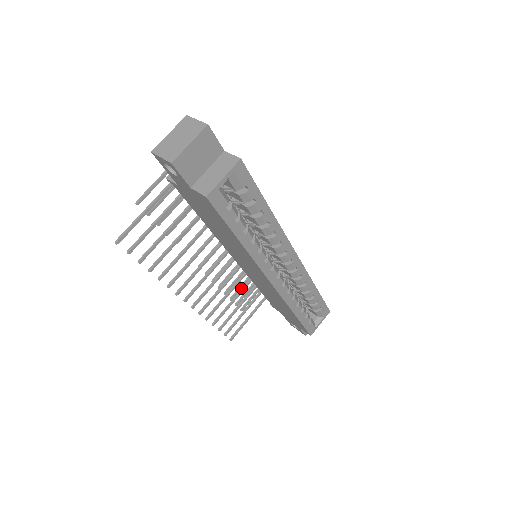
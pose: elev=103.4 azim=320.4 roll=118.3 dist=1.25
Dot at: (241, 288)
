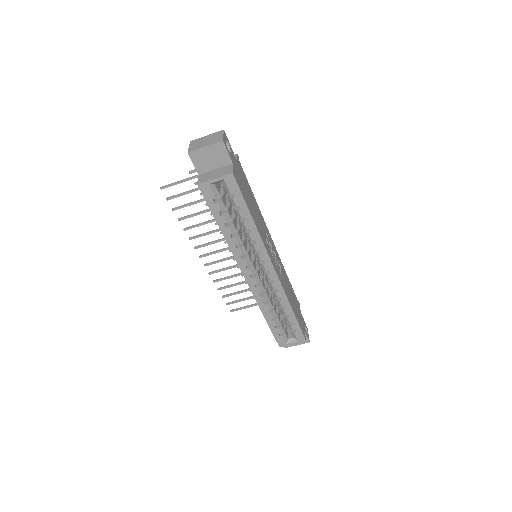
Dot at: occluded
